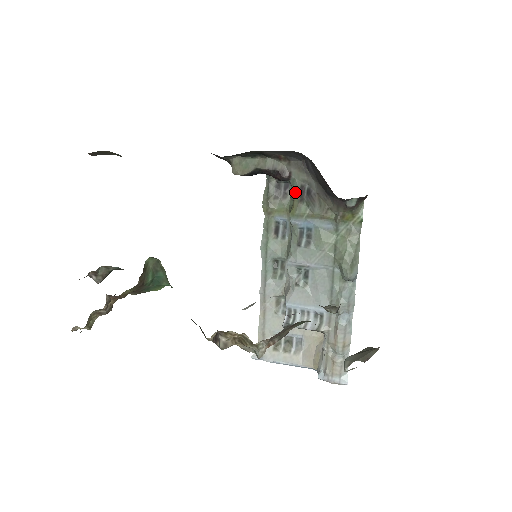
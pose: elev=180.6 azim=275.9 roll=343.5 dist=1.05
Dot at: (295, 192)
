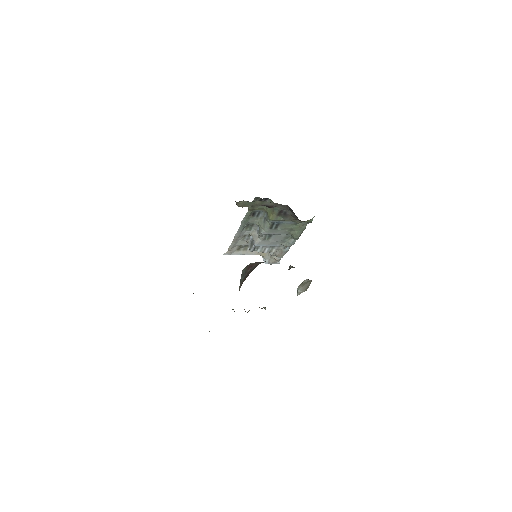
Dot at: (275, 211)
